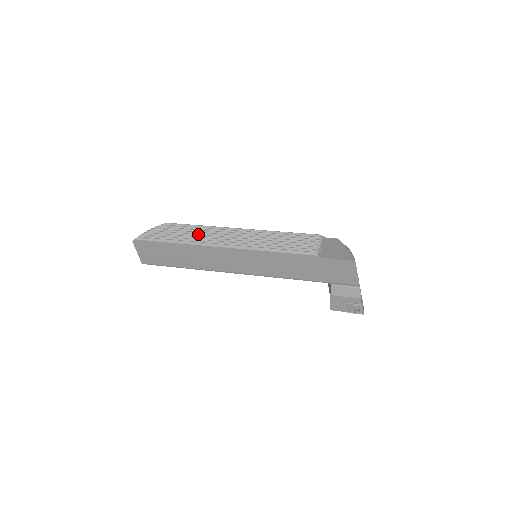
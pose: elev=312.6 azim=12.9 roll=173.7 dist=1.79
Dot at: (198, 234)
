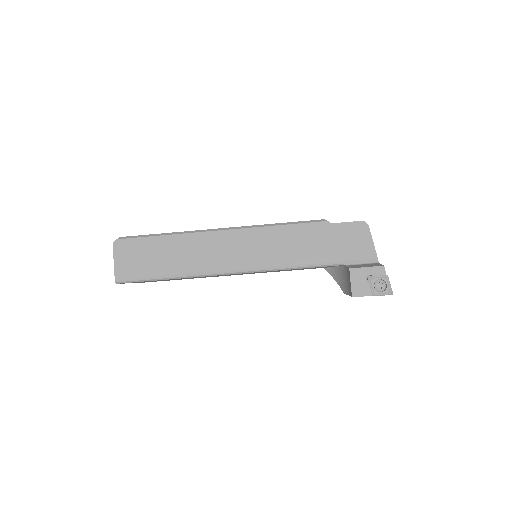
Dot at: occluded
